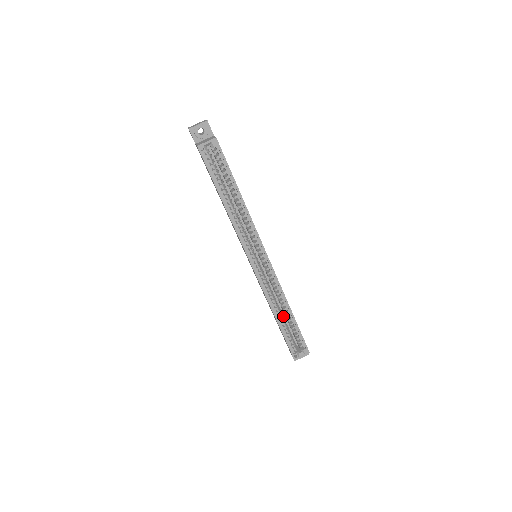
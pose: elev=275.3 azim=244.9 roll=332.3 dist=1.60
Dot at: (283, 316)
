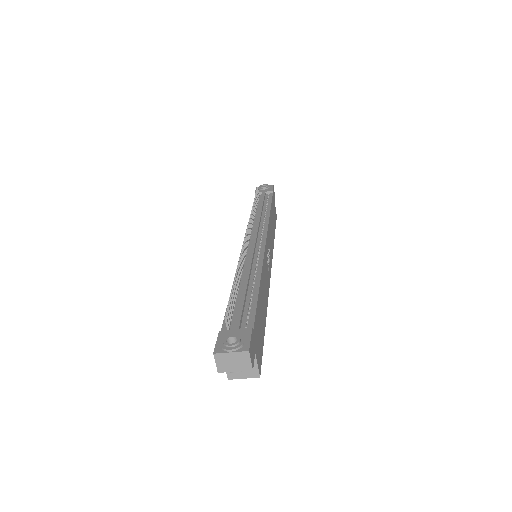
Dot at: occluded
